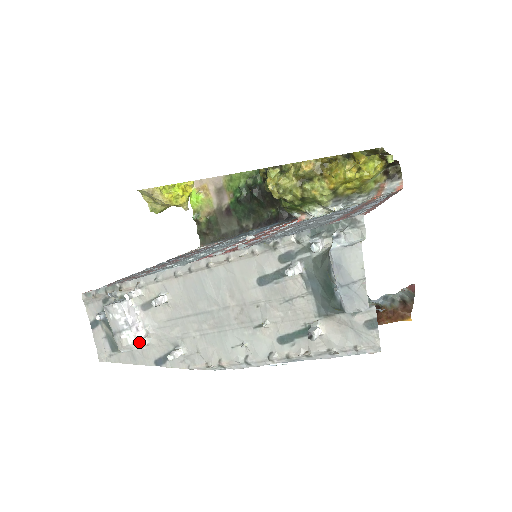
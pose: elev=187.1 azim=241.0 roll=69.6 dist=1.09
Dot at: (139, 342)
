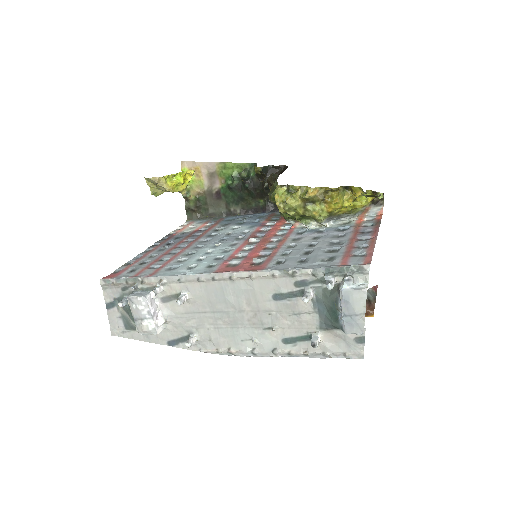
Dot at: (158, 328)
